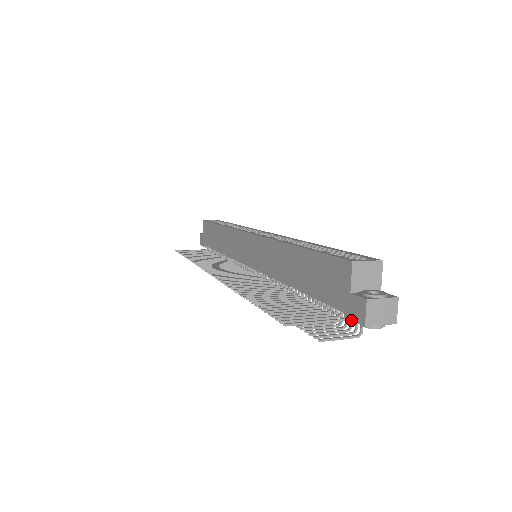
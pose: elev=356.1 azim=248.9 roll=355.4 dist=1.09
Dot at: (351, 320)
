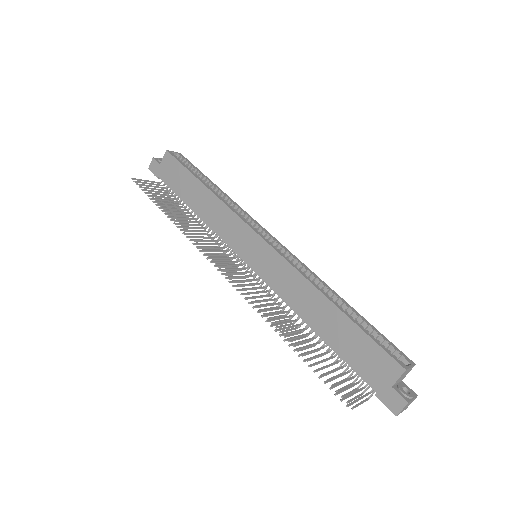
Dot at: (363, 383)
